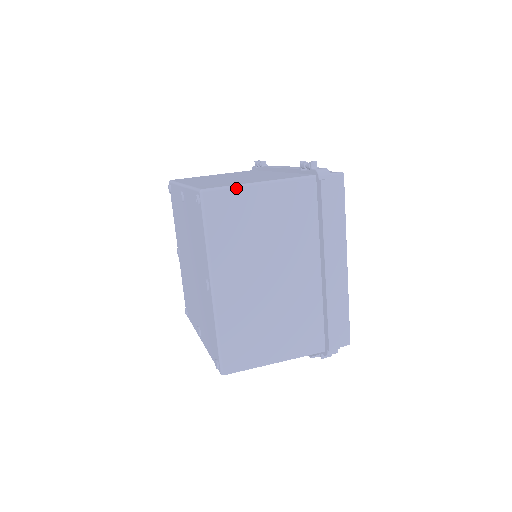
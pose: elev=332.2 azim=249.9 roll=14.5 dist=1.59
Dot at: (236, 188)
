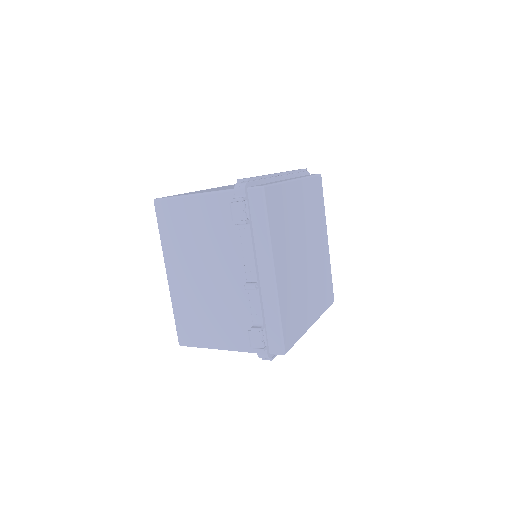
Dot at: occluded
